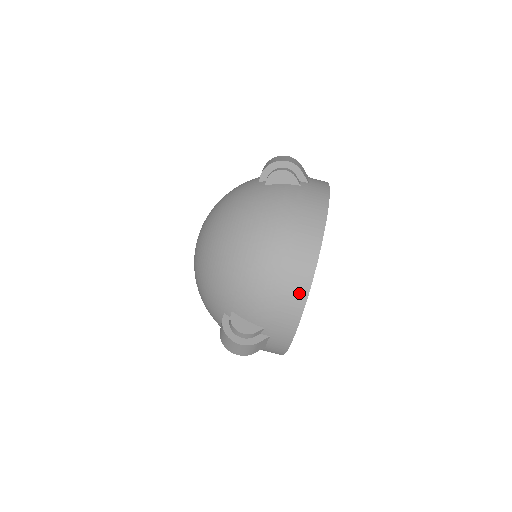
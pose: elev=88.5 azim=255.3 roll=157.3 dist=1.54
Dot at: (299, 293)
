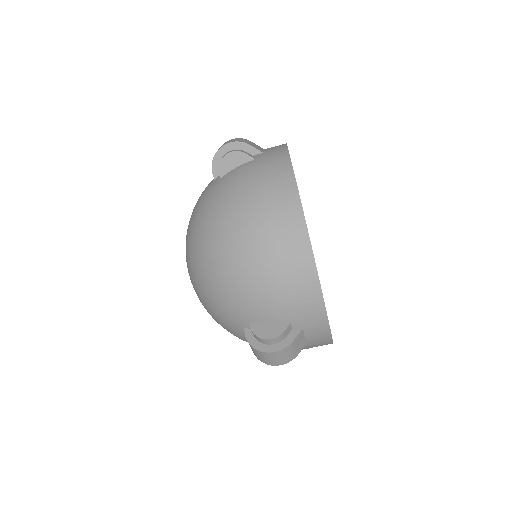
Dot at: (304, 266)
